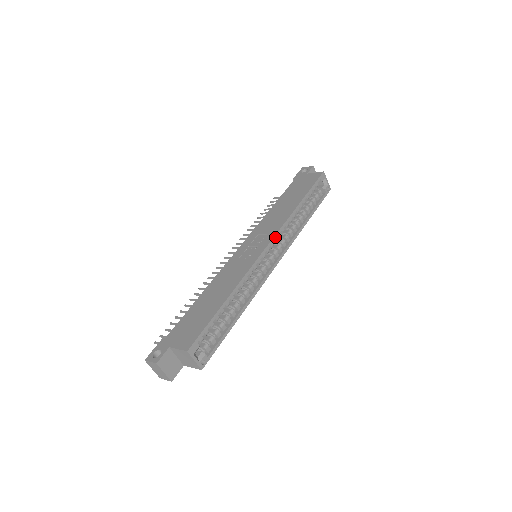
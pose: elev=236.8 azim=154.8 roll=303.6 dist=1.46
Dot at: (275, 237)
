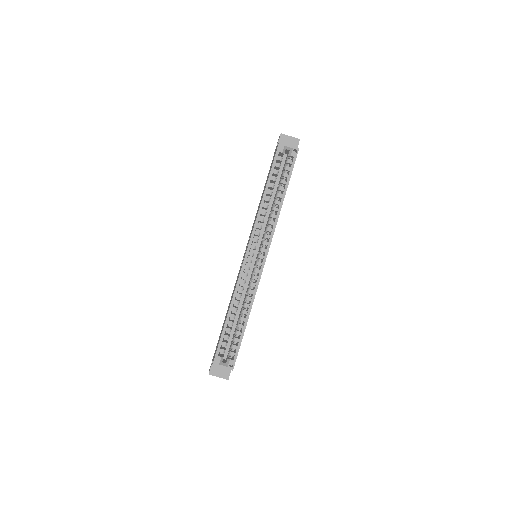
Dot at: (251, 240)
